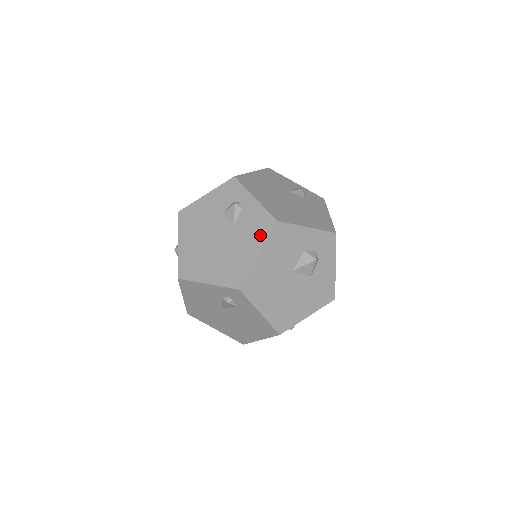
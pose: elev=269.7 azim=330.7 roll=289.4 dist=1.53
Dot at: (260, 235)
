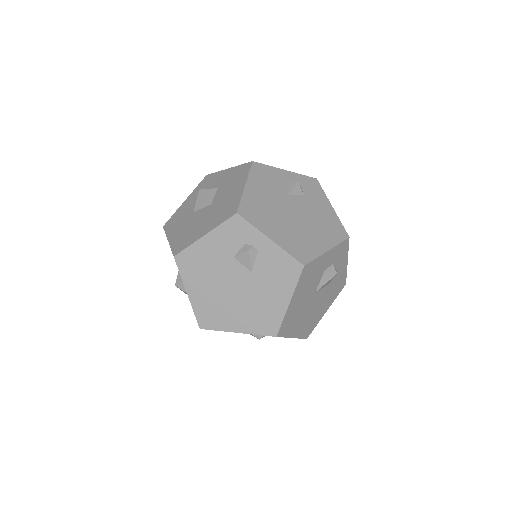
Dot at: (287, 282)
